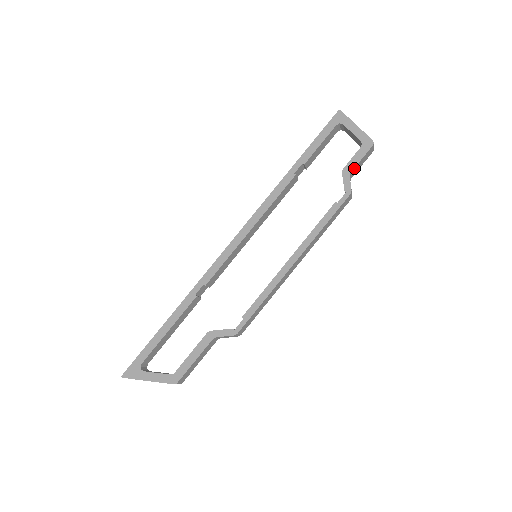
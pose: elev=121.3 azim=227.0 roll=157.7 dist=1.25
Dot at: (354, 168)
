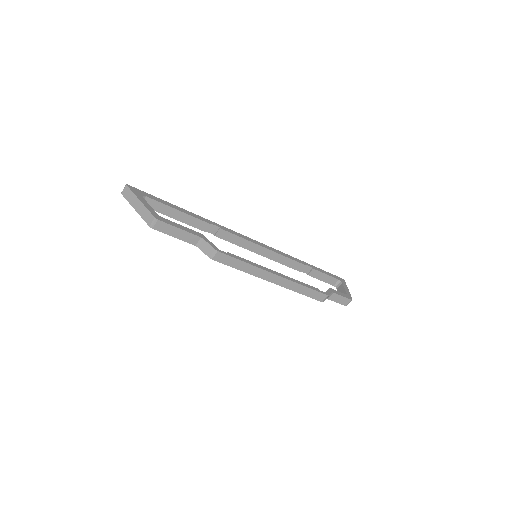
Dot at: (336, 294)
